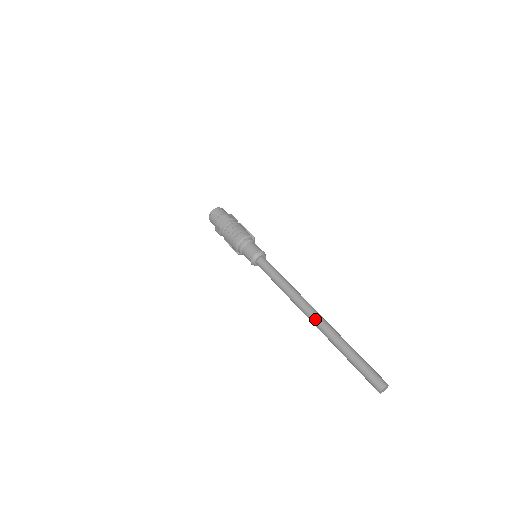
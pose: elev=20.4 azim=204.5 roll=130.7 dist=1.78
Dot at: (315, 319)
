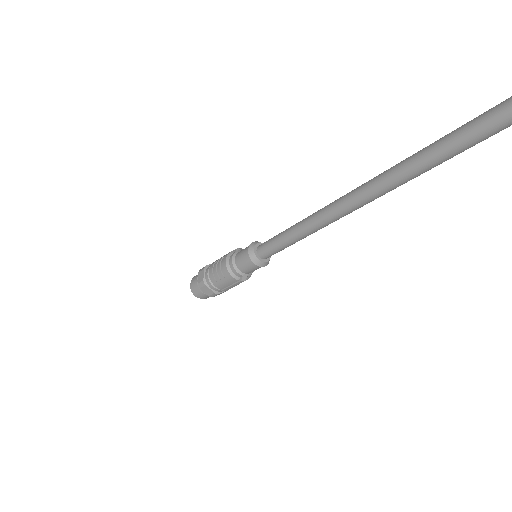
Dot at: (356, 194)
